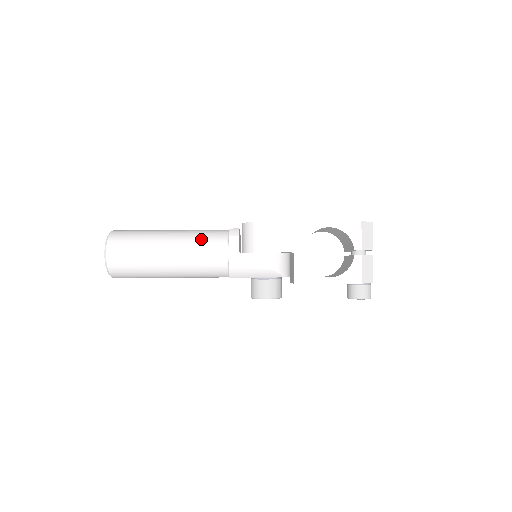
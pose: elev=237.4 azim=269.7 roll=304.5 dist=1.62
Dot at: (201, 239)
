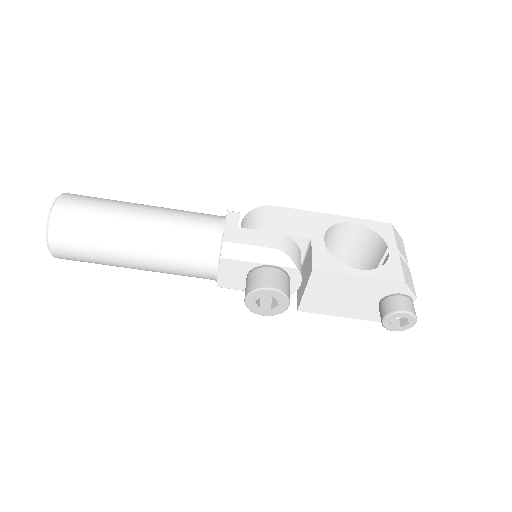
Dot at: occluded
